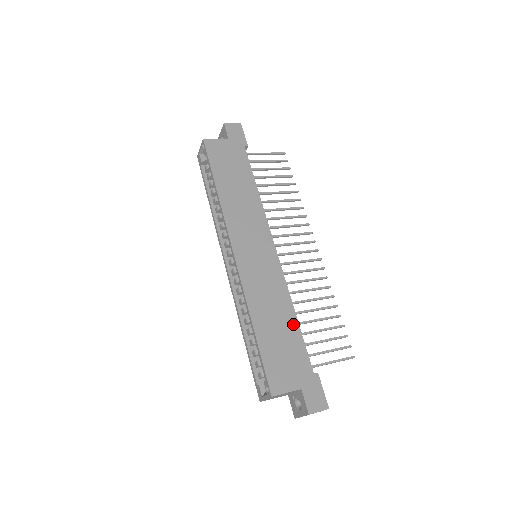
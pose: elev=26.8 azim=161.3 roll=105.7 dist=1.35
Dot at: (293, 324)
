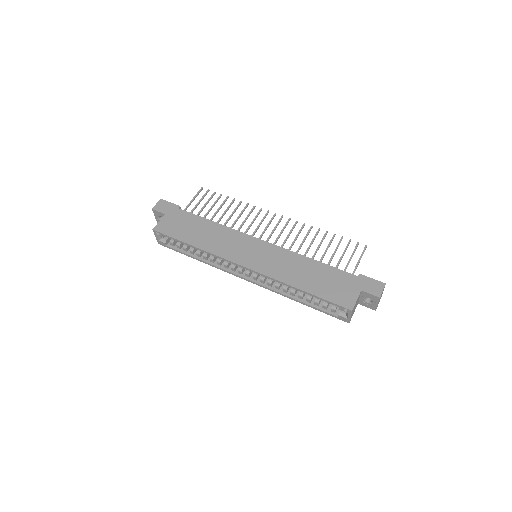
Dot at: (318, 265)
